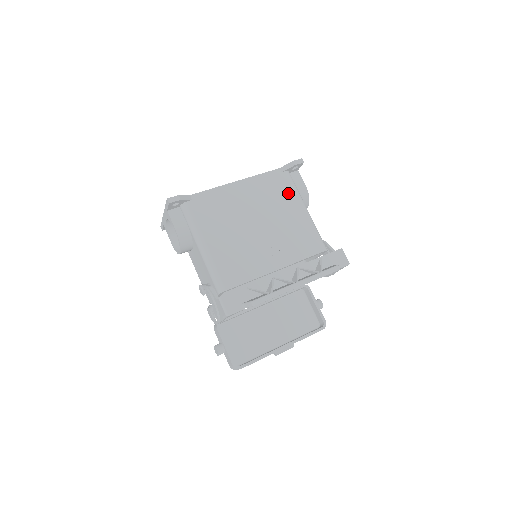
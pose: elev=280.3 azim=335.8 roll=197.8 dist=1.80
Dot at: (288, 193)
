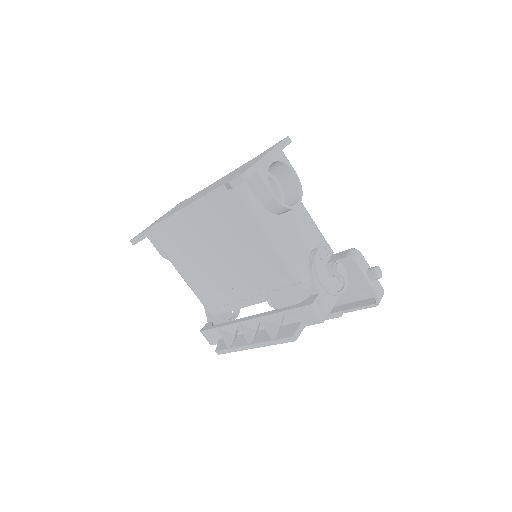
Dot at: (243, 219)
